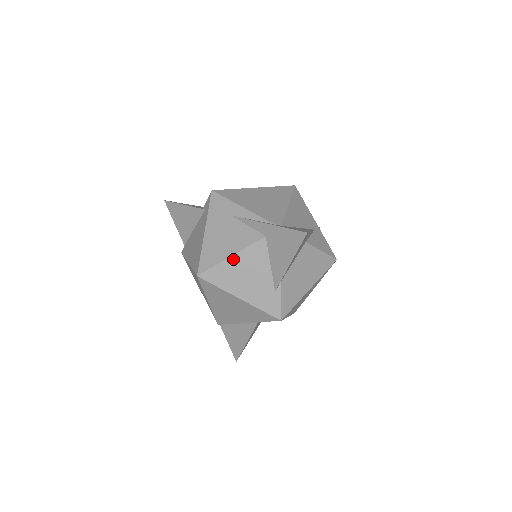
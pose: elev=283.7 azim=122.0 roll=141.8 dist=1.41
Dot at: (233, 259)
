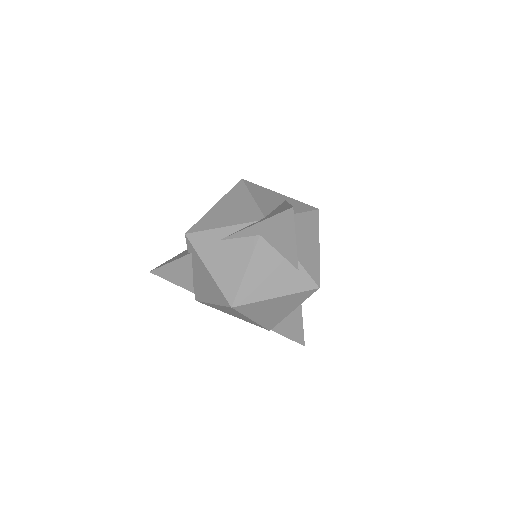
Dot at: (249, 272)
